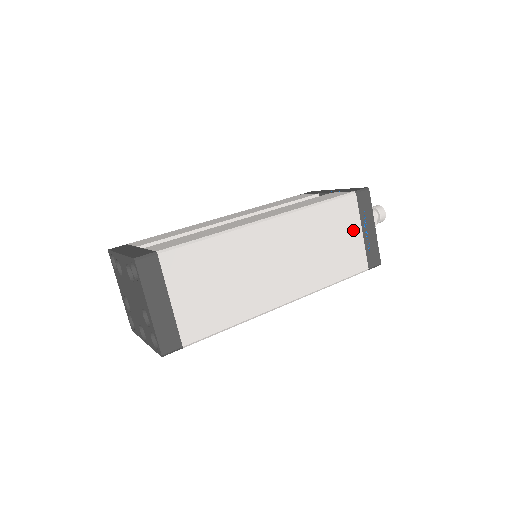
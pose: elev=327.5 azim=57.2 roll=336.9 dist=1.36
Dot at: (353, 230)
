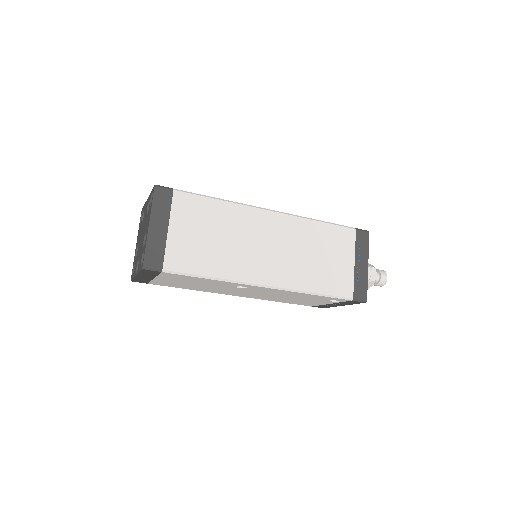
Dot at: (346, 257)
